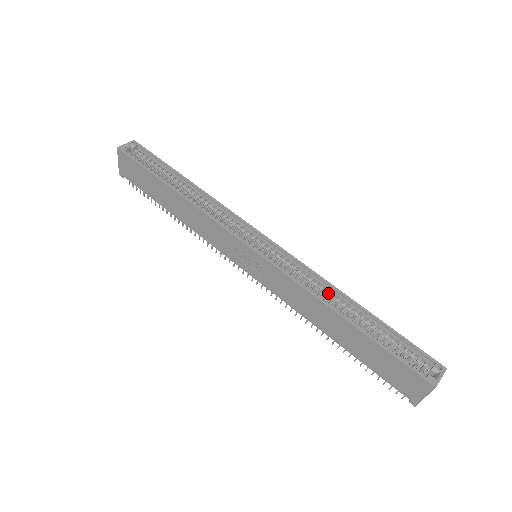
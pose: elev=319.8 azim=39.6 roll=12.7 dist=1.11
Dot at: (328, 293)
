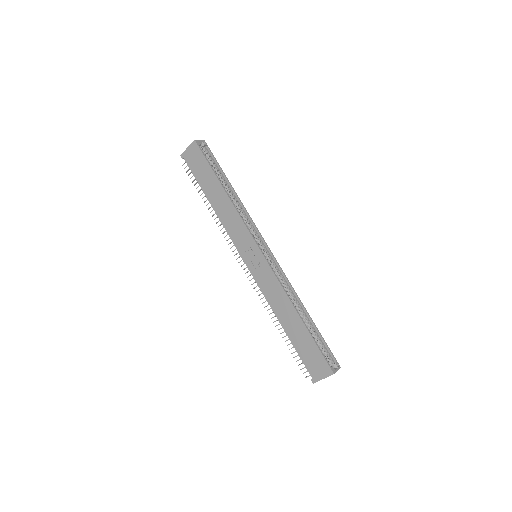
Dot at: (293, 298)
